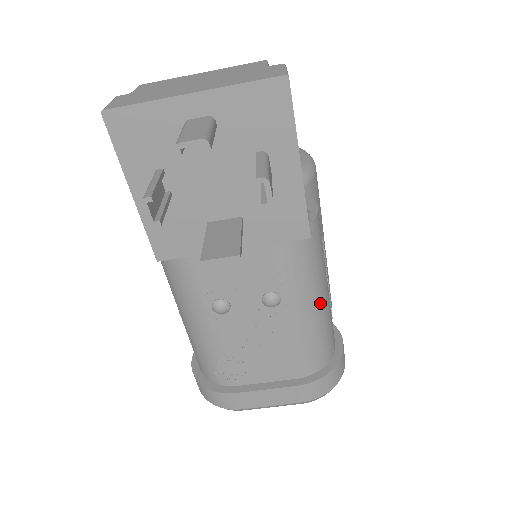
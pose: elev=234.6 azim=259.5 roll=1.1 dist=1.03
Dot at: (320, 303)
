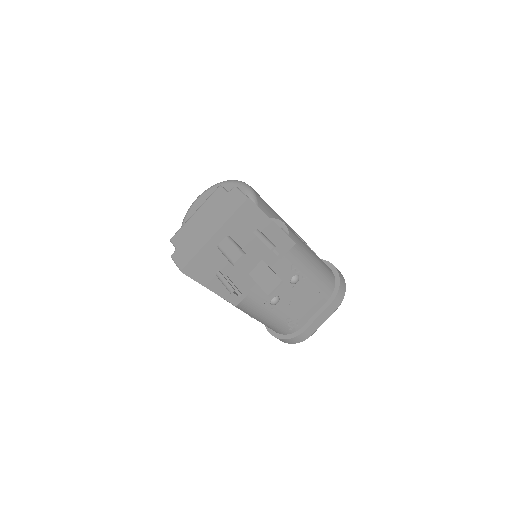
Dot at: (314, 261)
